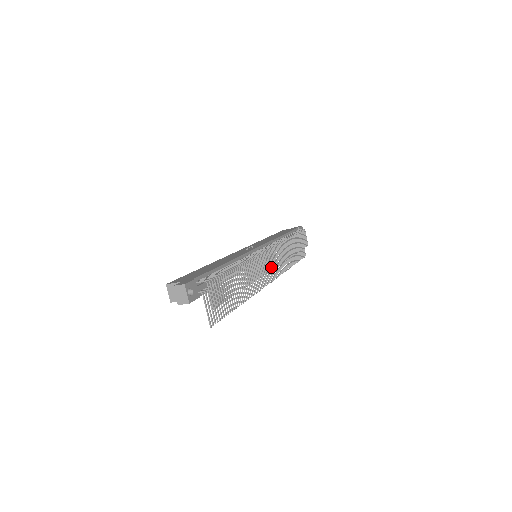
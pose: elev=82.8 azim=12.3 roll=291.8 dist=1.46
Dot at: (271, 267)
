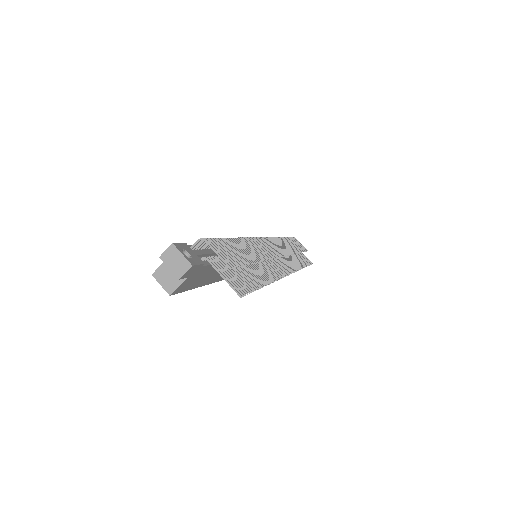
Dot at: occluded
